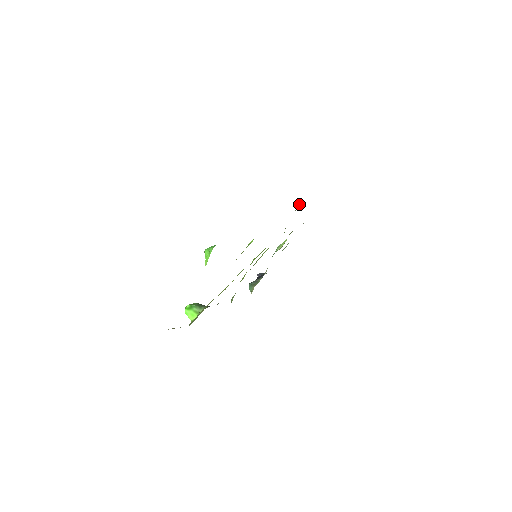
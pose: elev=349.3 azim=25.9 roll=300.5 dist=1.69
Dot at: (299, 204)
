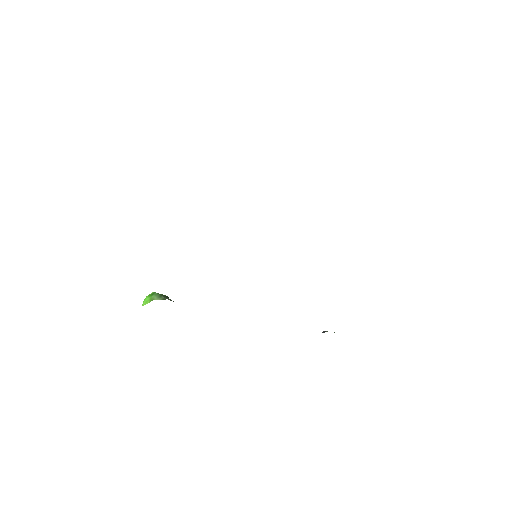
Dot at: occluded
